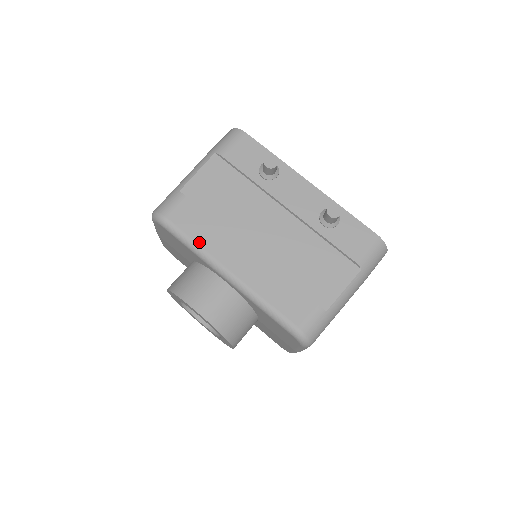
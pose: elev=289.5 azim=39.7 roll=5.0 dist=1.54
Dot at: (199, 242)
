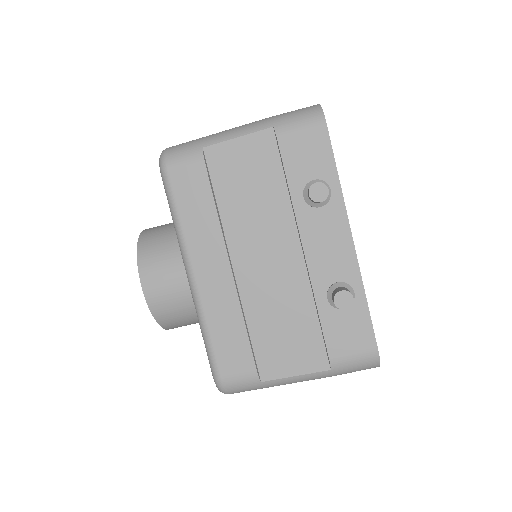
Dot at: (184, 222)
